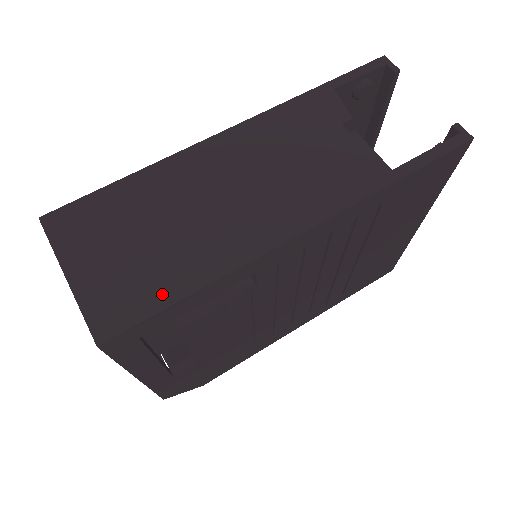
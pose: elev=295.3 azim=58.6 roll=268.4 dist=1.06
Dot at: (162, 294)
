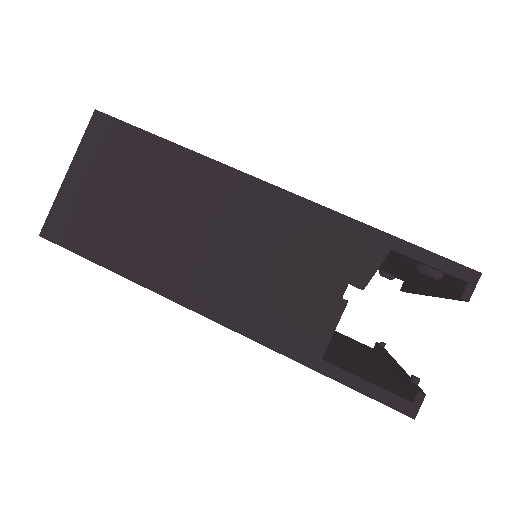
Dot at: (97, 249)
